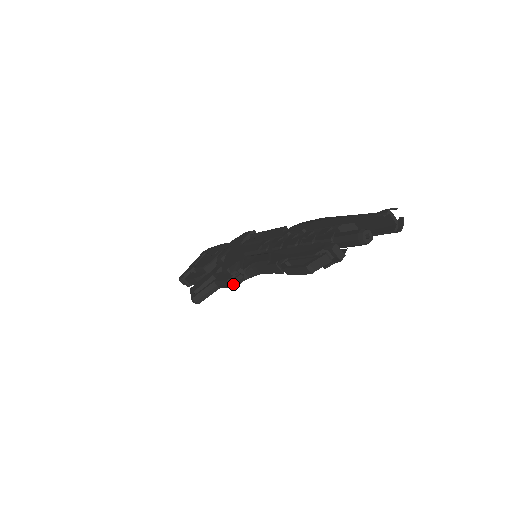
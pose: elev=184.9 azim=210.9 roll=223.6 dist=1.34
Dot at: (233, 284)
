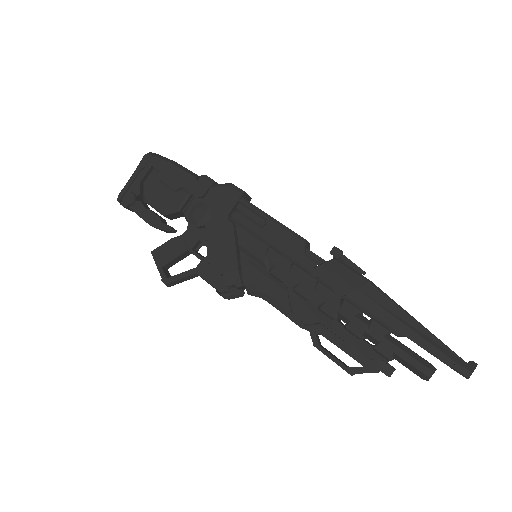
Dot at: occluded
